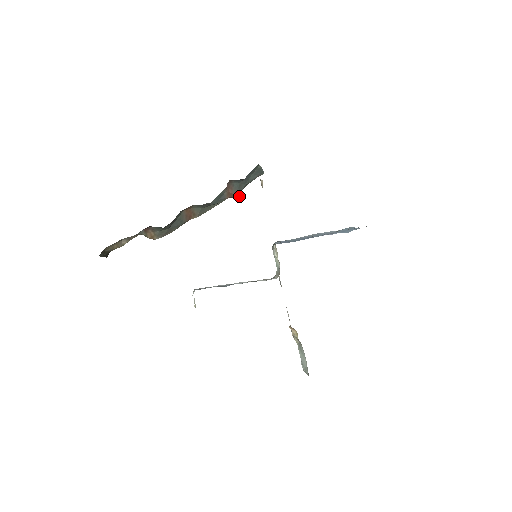
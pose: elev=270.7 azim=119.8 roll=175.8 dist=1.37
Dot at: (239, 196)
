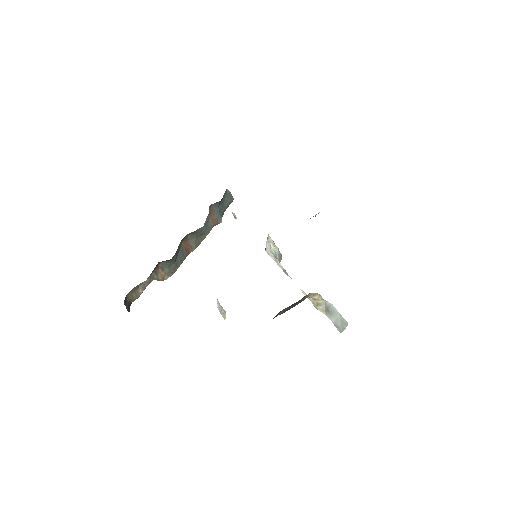
Dot at: (221, 221)
